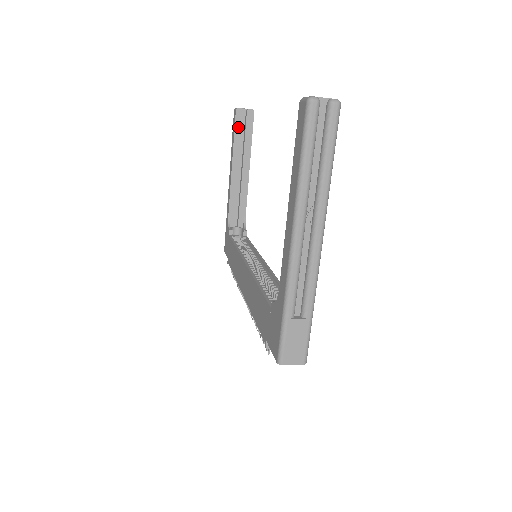
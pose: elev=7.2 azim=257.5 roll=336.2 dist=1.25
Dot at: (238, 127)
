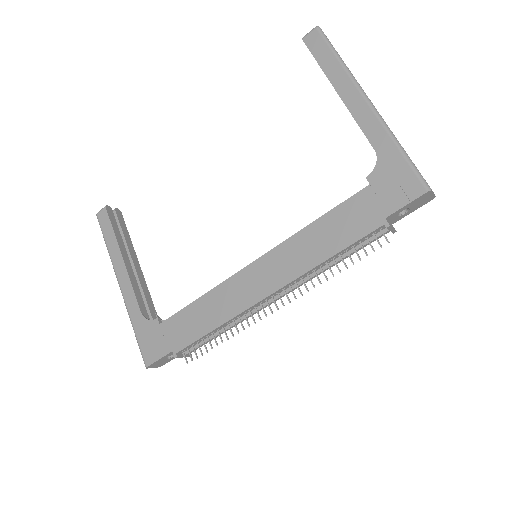
Dot at: (113, 222)
